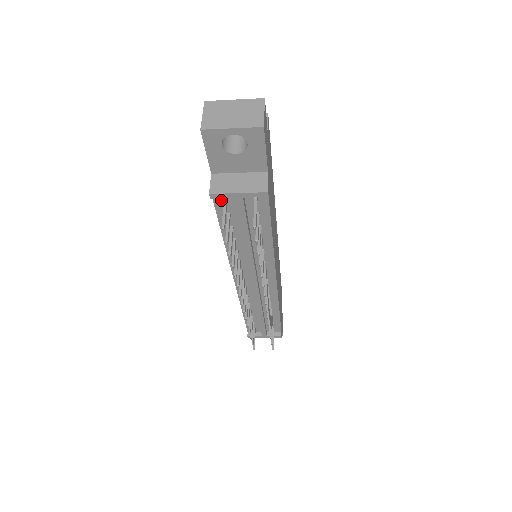
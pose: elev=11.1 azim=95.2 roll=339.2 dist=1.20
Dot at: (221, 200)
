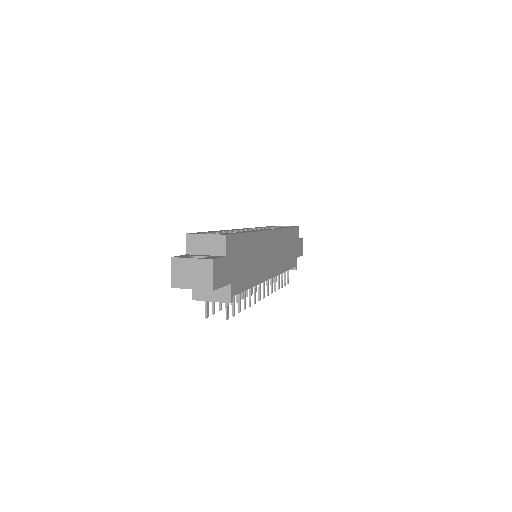
Dot at: occluded
